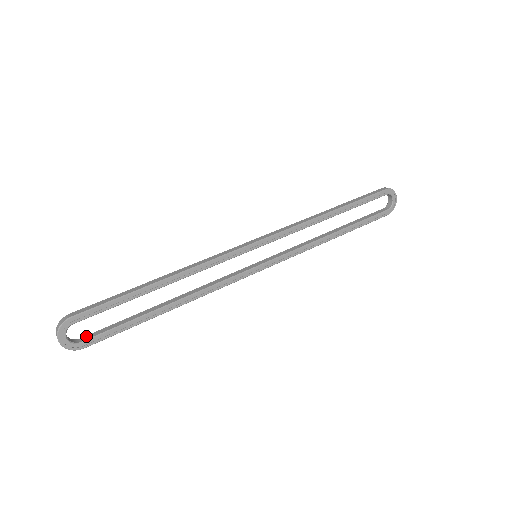
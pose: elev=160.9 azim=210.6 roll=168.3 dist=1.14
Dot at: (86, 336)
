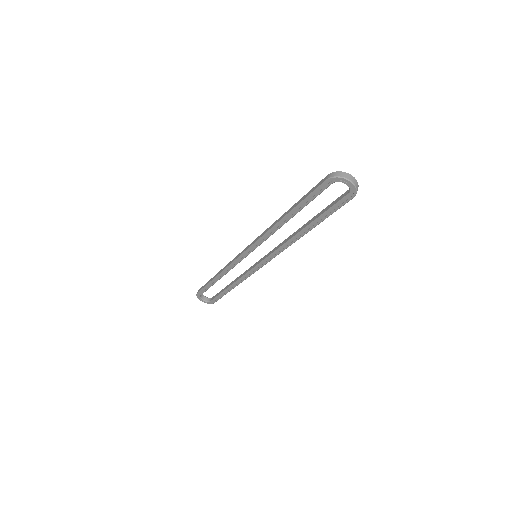
Dot at: (213, 297)
